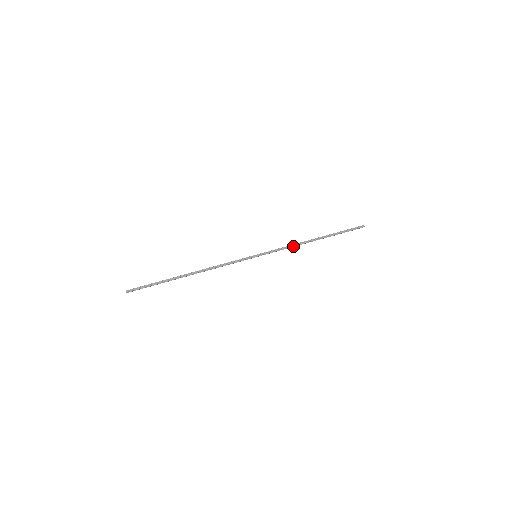
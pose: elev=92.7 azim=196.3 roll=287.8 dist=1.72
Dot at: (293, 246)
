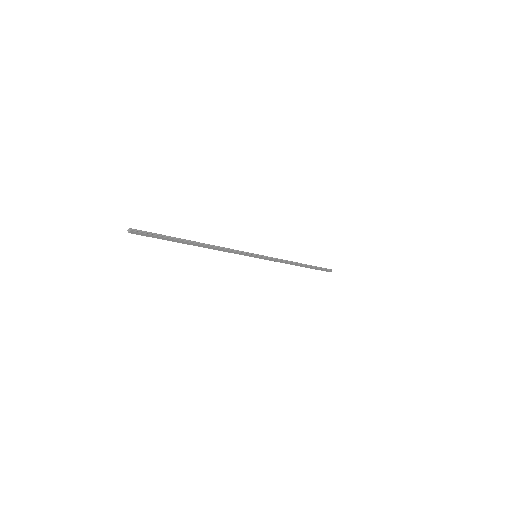
Dot at: (285, 261)
